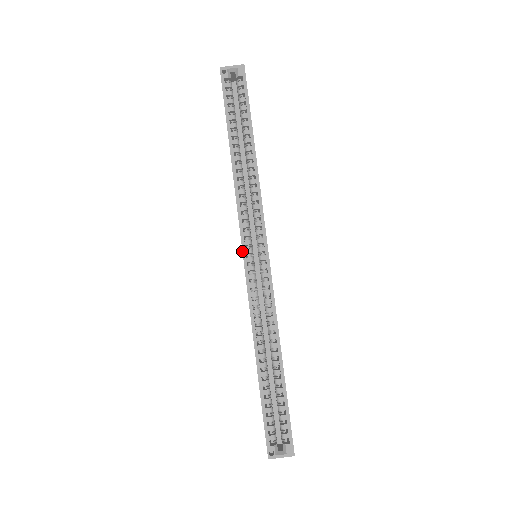
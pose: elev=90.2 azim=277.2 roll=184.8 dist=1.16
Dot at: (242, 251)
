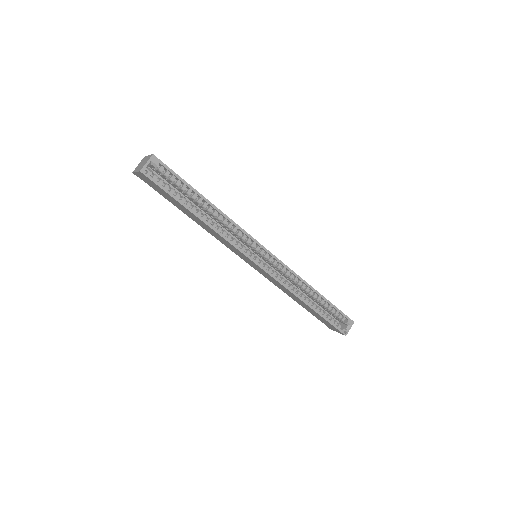
Dot at: (255, 264)
